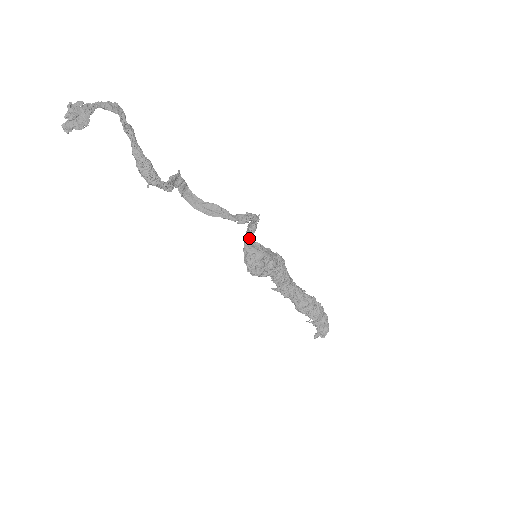
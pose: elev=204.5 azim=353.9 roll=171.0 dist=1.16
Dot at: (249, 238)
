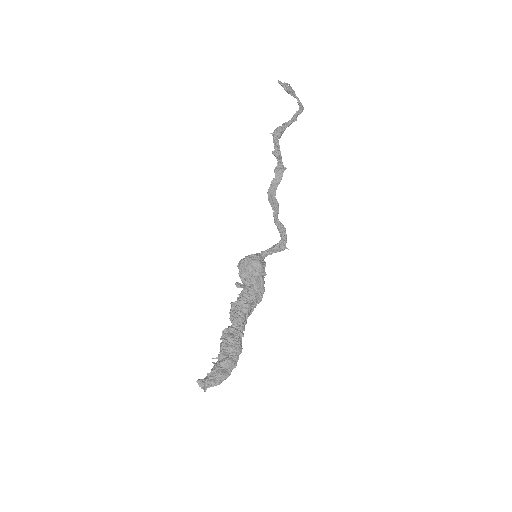
Dot at: (266, 251)
